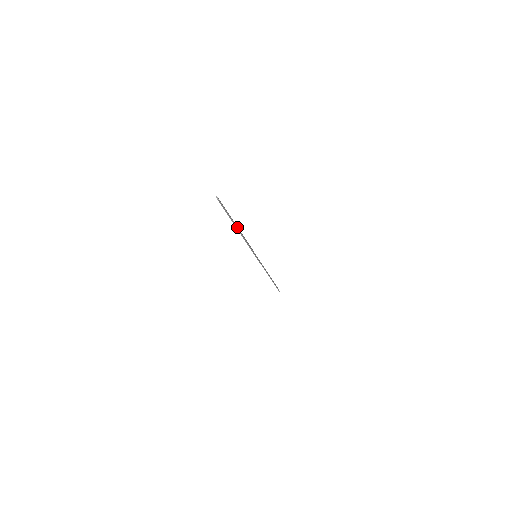
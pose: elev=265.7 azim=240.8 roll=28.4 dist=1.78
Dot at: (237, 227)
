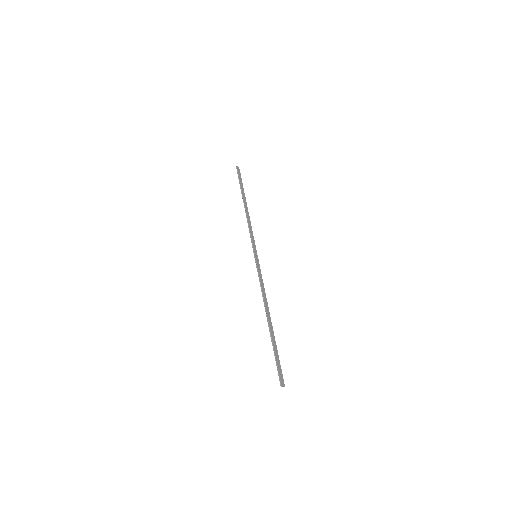
Dot at: (272, 326)
